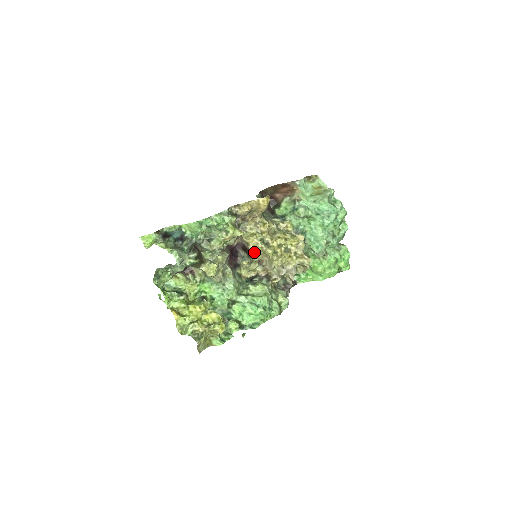
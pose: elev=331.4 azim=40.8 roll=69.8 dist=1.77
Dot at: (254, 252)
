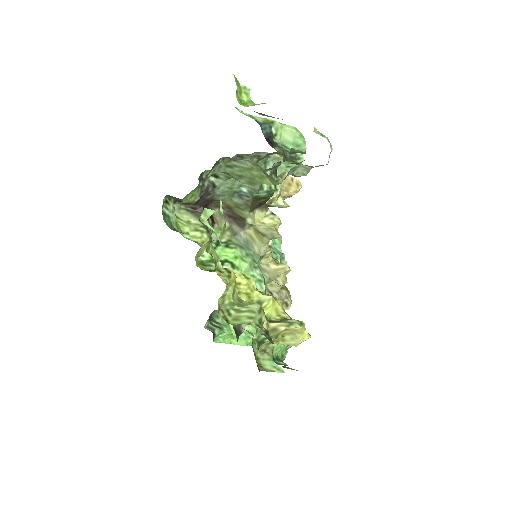
Dot at: occluded
